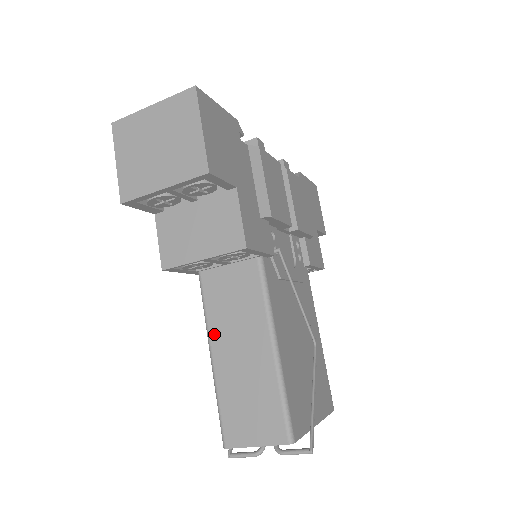
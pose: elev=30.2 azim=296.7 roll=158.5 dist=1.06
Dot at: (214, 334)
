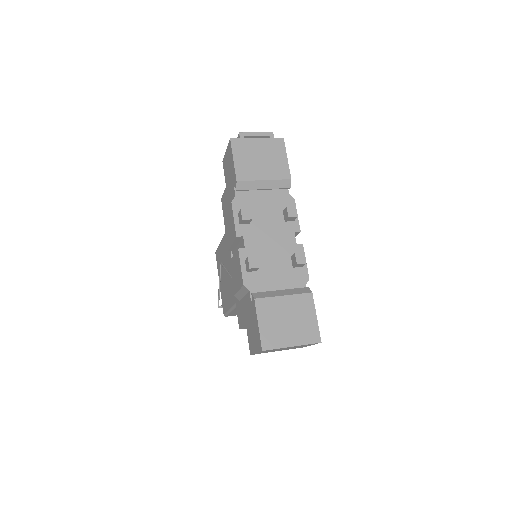
Dot at: occluded
